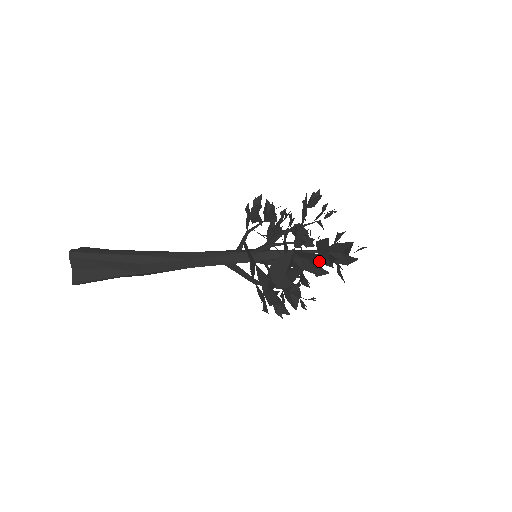
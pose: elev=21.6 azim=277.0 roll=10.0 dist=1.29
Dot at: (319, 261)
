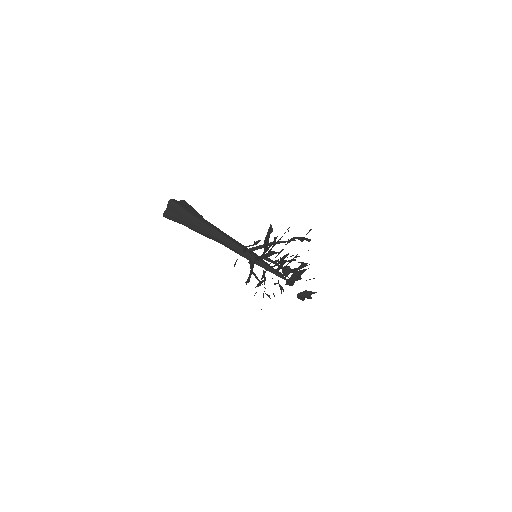
Dot at: occluded
